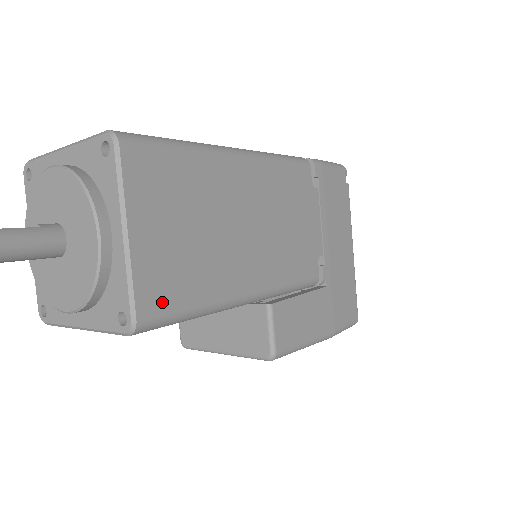
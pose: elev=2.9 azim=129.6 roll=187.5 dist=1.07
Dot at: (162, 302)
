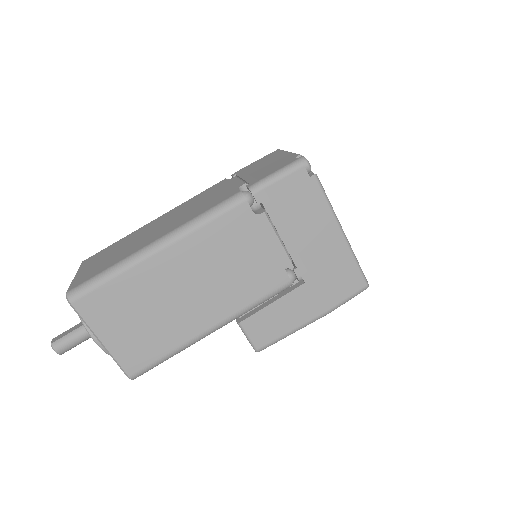
Dot at: (141, 362)
